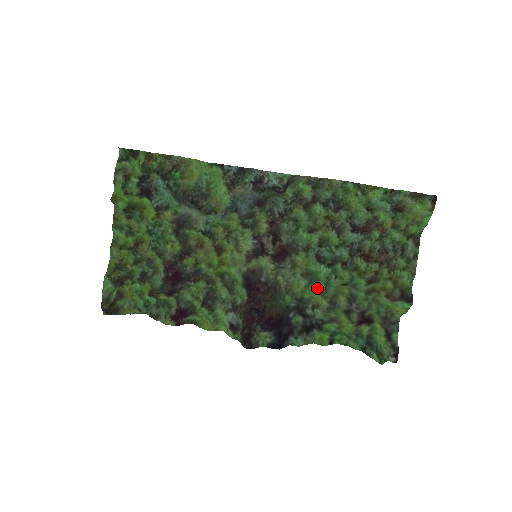
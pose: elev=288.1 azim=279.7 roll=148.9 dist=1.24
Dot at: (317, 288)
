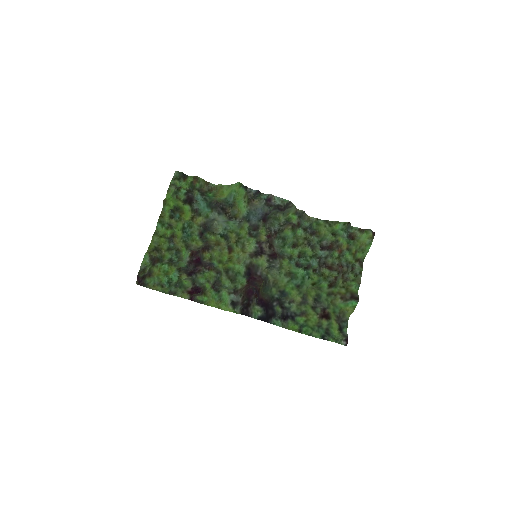
Dot at: (295, 284)
